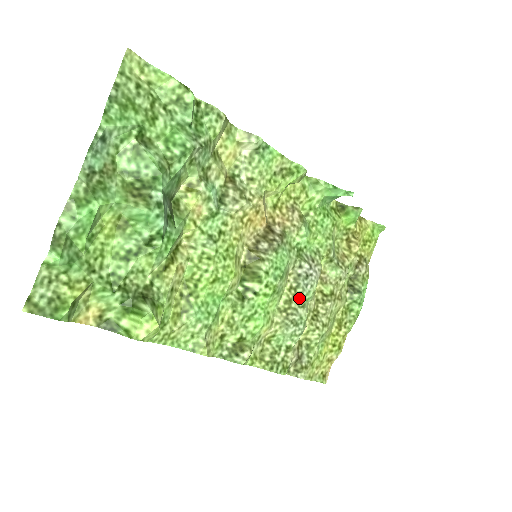
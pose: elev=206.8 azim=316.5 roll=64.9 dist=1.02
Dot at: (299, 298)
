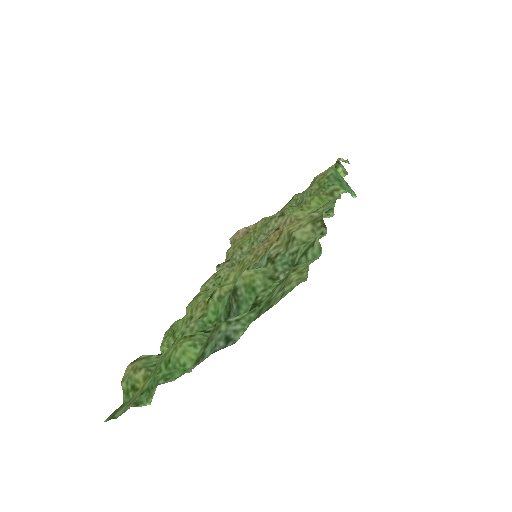
Dot at: occluded
